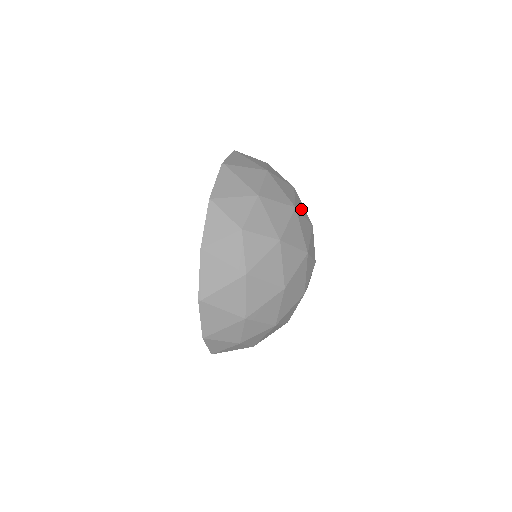
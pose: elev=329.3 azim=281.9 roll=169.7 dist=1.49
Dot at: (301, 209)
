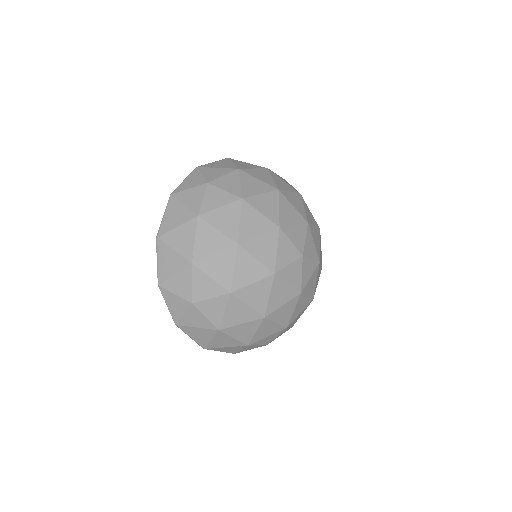
Dot at: (294, 202)
